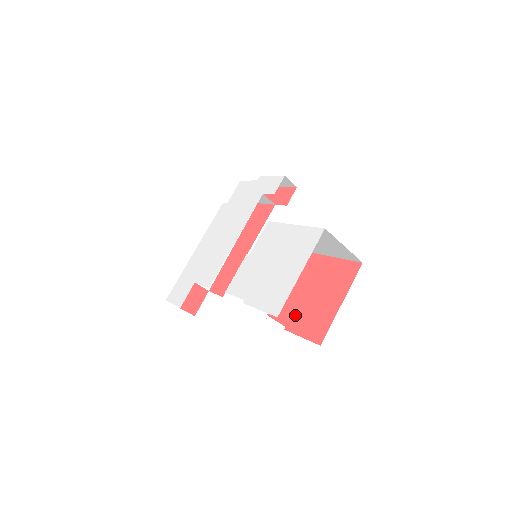
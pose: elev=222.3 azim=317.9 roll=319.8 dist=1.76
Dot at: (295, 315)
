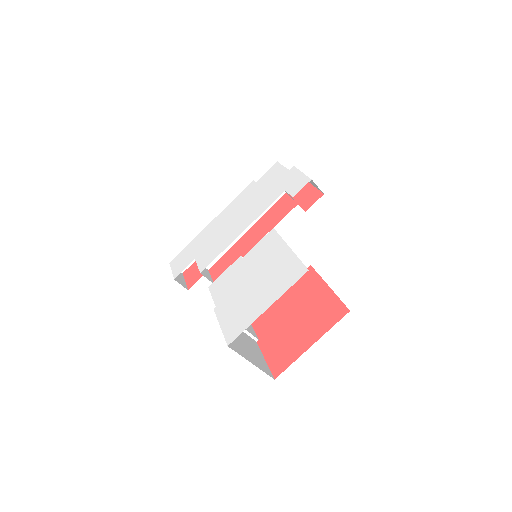
Dot at: (271, 332)
